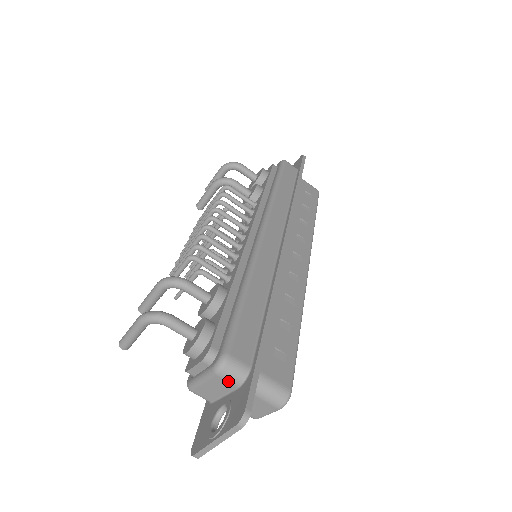
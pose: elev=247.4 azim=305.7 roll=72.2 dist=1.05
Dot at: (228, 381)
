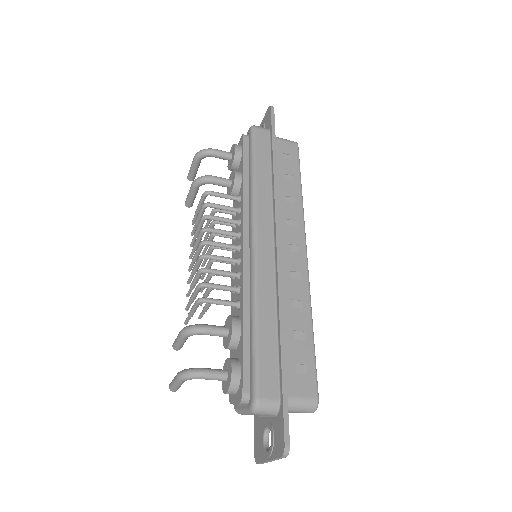
Dot at: occluded
